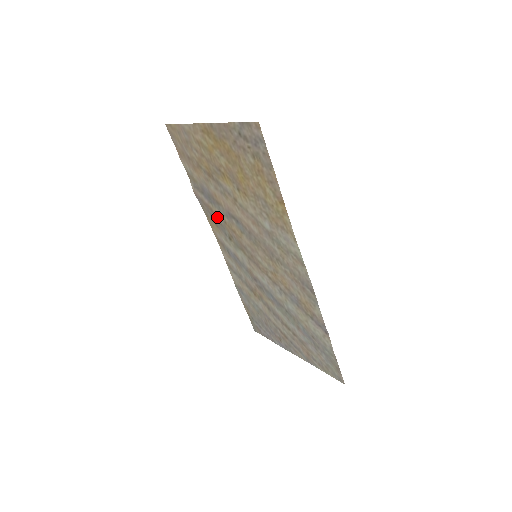
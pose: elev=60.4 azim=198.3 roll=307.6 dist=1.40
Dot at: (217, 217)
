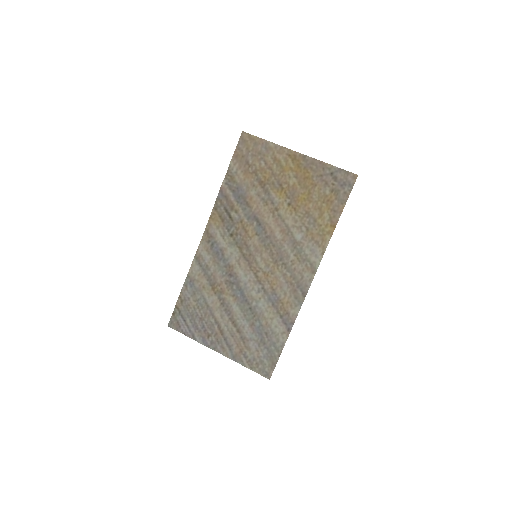
Dot at: (234, 214)
